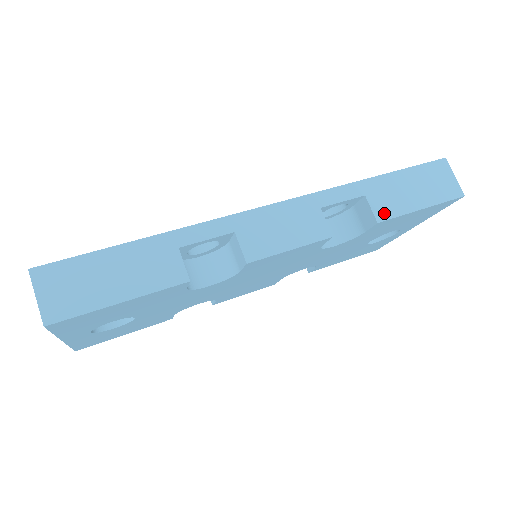
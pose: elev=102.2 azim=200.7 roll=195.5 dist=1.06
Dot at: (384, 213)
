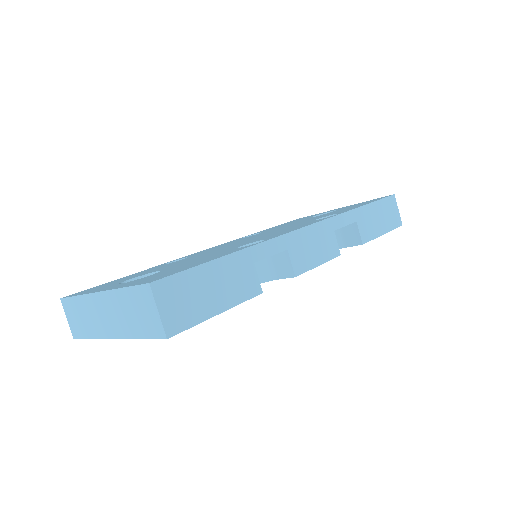
Dot at: (366, 237)
